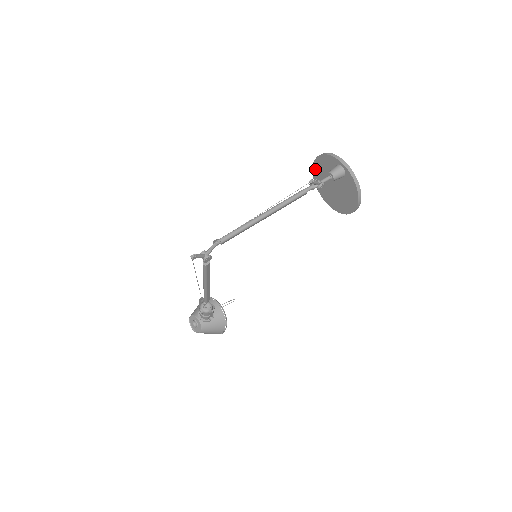
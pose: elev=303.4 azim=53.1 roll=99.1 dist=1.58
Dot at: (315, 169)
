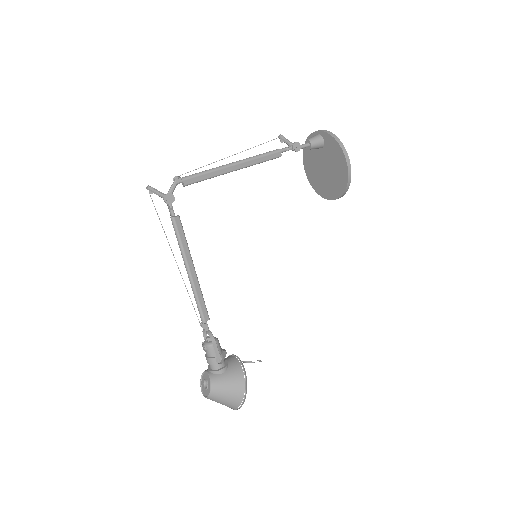
Dot at: (307, 172)
